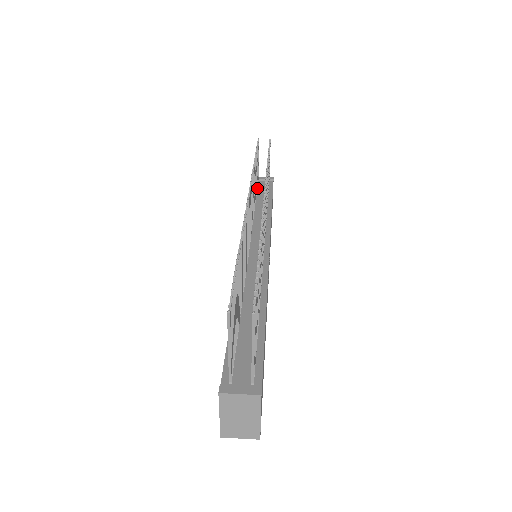
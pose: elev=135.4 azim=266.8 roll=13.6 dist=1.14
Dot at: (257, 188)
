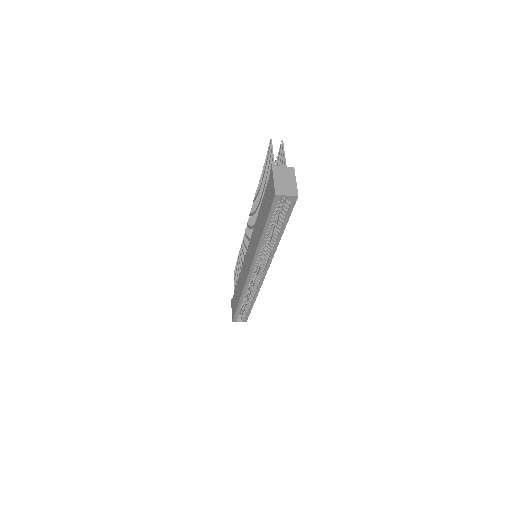
Dot at: occluded
